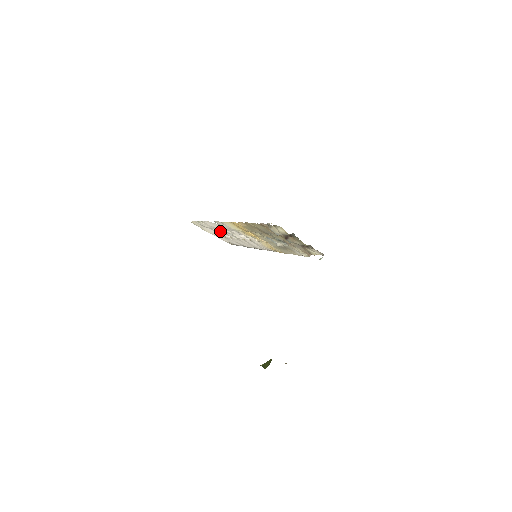
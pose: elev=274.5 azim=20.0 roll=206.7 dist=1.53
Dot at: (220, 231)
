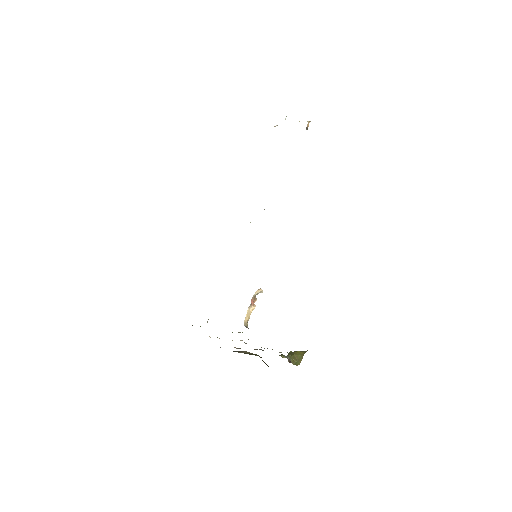
Dot at: occluded
